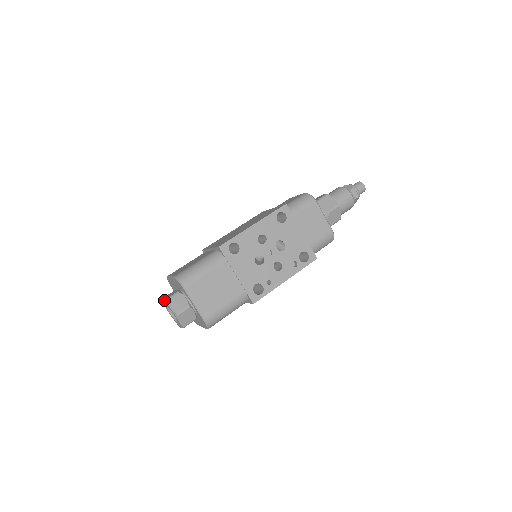
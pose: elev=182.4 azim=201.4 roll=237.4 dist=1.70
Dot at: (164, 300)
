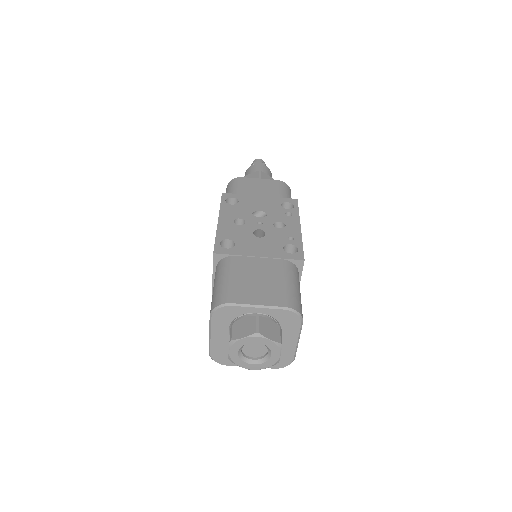
Dot at: (229, 346)
